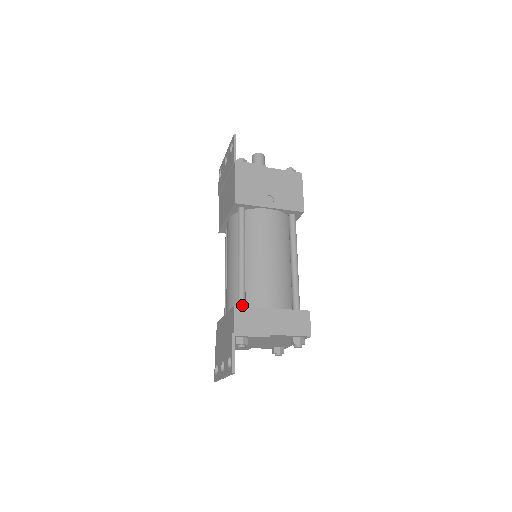
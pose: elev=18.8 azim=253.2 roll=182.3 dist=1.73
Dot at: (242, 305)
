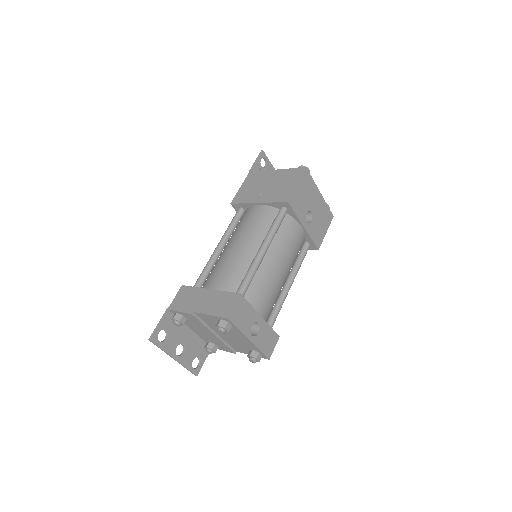
Dot at: occluded
